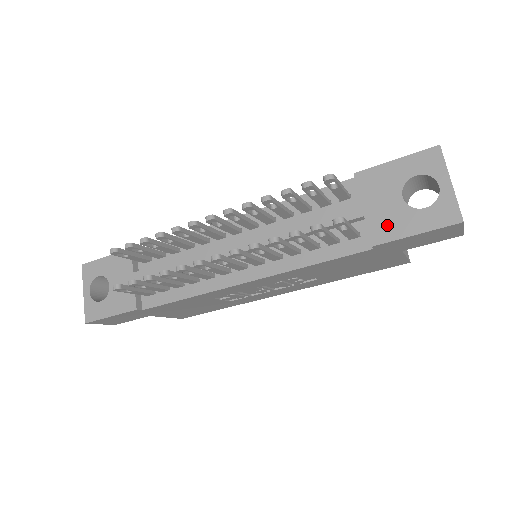
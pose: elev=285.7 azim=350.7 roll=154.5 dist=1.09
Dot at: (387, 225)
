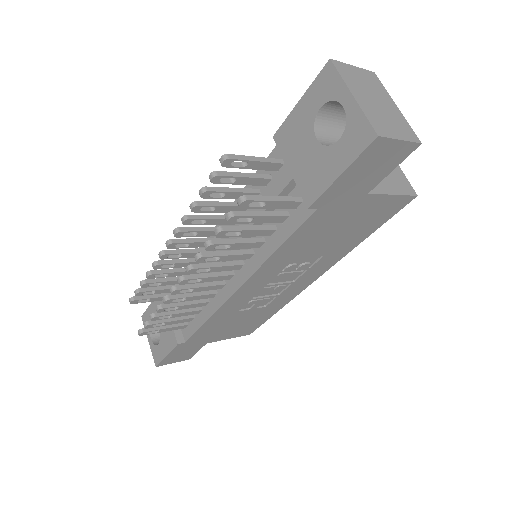
Dot at: (313, 178)
